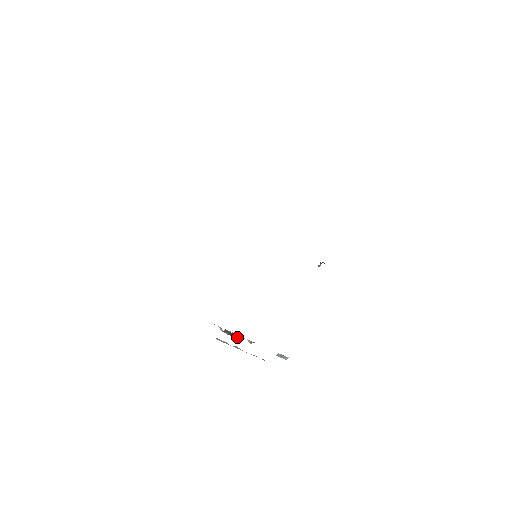
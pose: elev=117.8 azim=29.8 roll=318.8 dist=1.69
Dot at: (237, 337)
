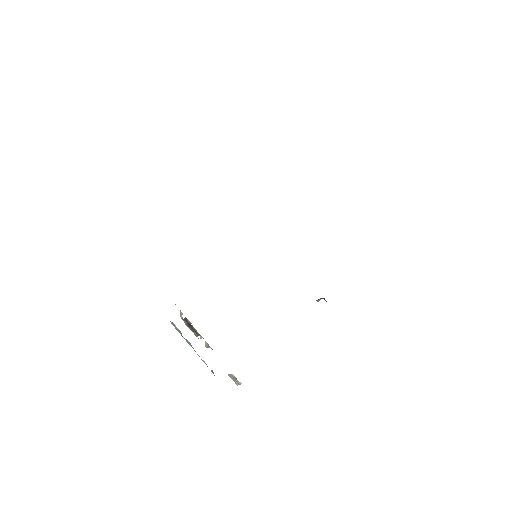
Dot at: (195, 333)
